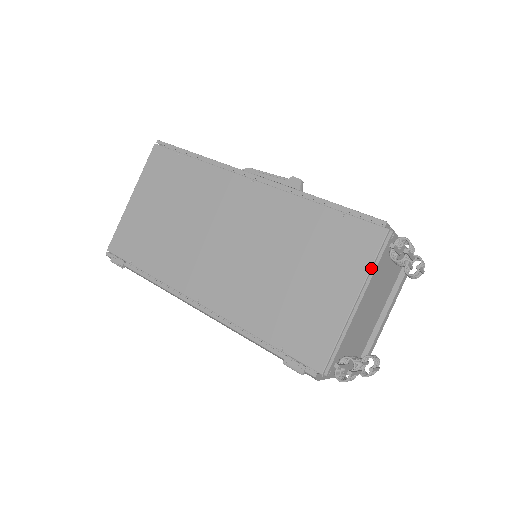
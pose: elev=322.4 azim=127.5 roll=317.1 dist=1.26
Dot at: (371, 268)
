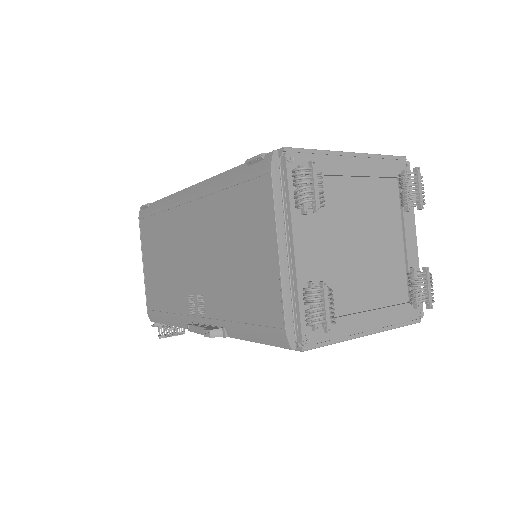
Dot at: (378, 155)
